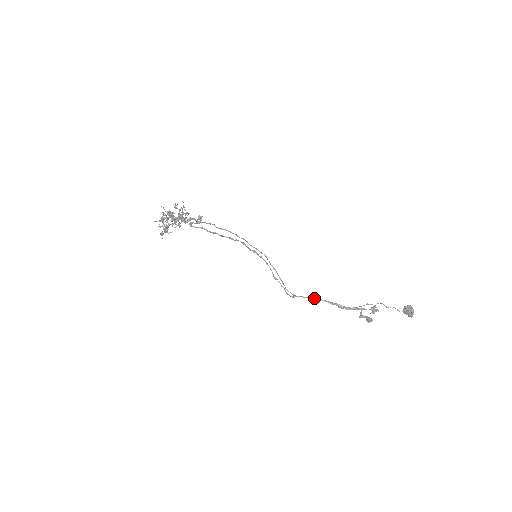
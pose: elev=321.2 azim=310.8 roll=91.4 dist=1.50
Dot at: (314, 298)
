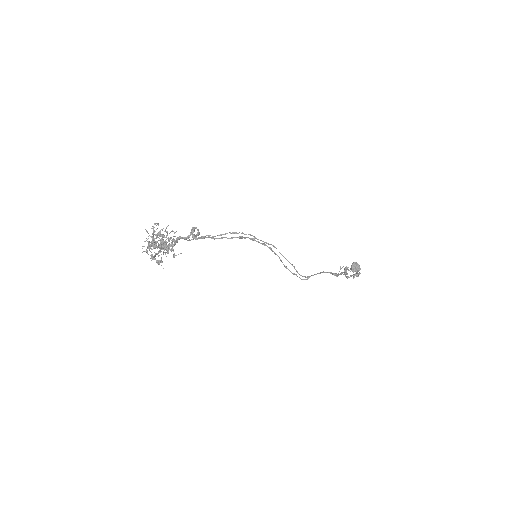
Dot at: (321, 272)
